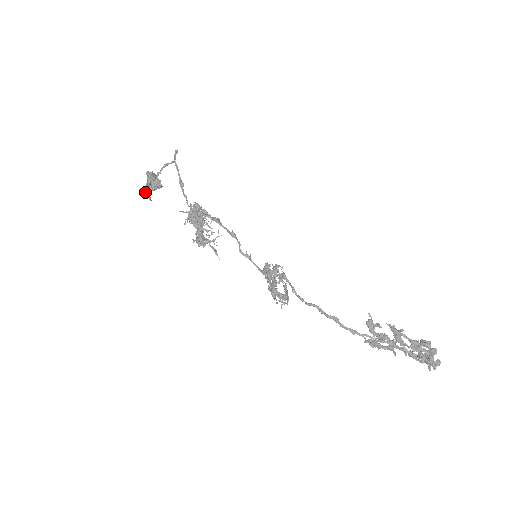
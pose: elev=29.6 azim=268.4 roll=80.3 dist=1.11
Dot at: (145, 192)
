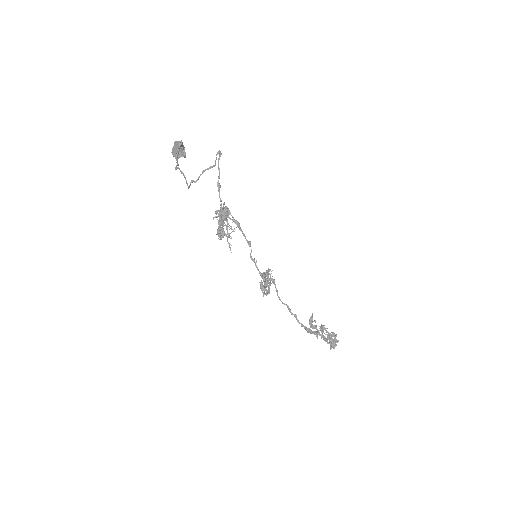
Dot at: (182, 173)
